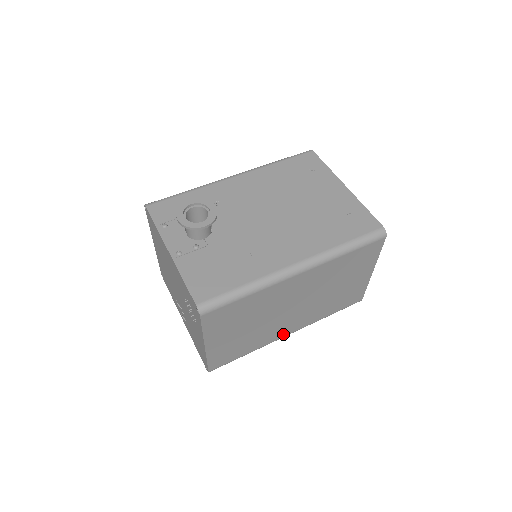
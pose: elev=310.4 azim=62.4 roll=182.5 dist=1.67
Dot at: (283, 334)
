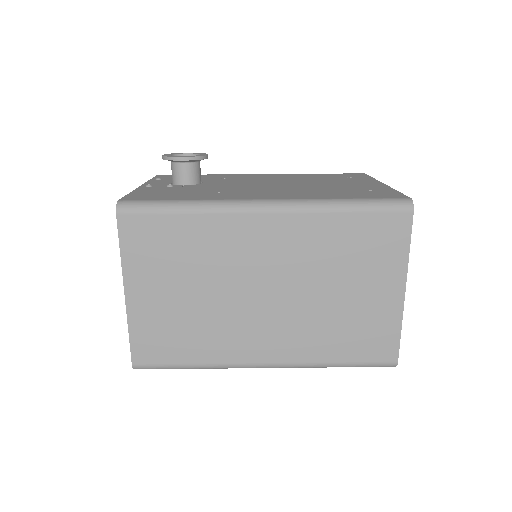
Dot at: (253, 356)
